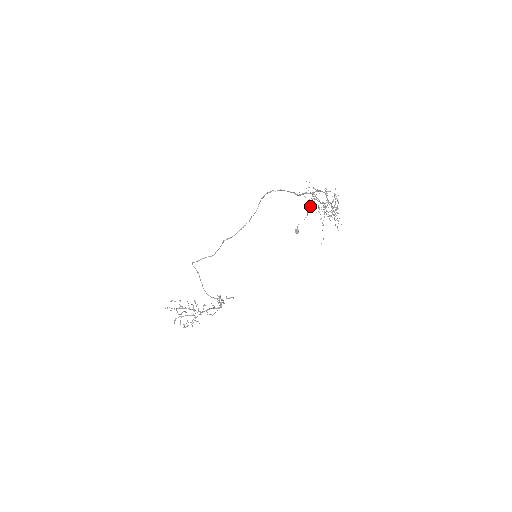
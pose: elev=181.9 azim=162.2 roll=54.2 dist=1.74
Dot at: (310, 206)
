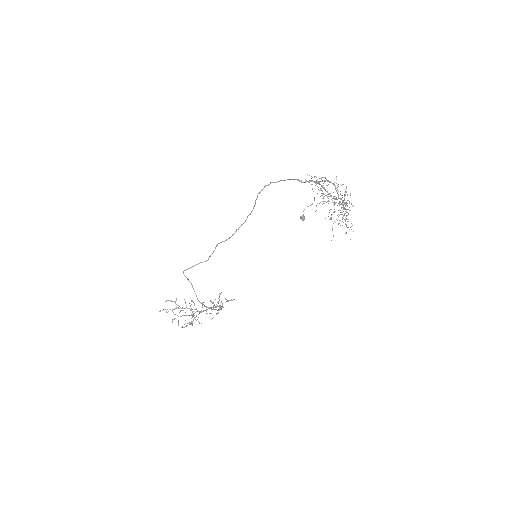
Dot at: occluded
